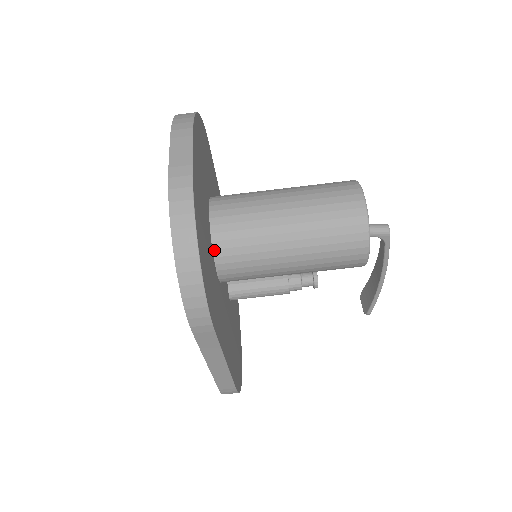
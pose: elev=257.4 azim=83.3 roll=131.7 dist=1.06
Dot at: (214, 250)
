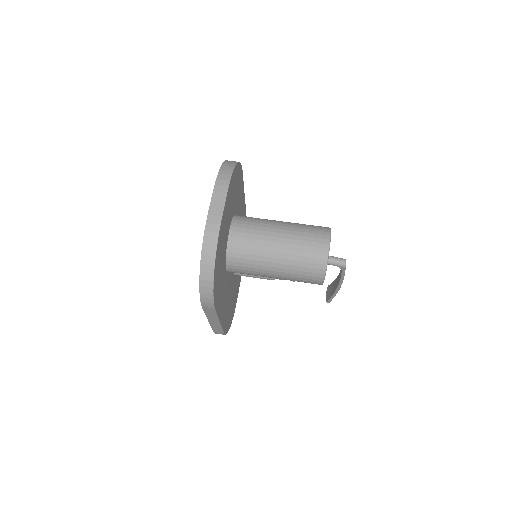
Dot at: (227, 256)
